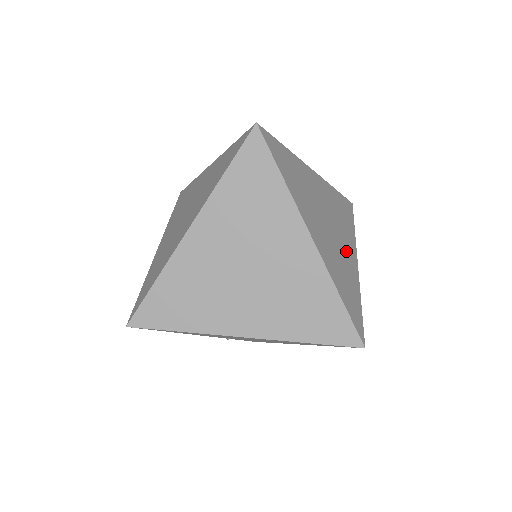
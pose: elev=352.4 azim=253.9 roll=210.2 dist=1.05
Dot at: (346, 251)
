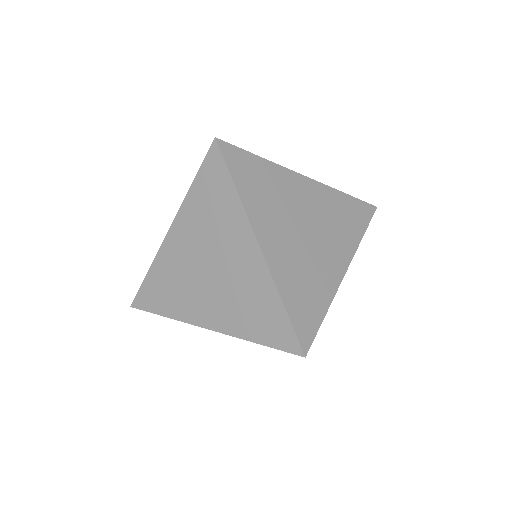
Dot at: (327, 258)
